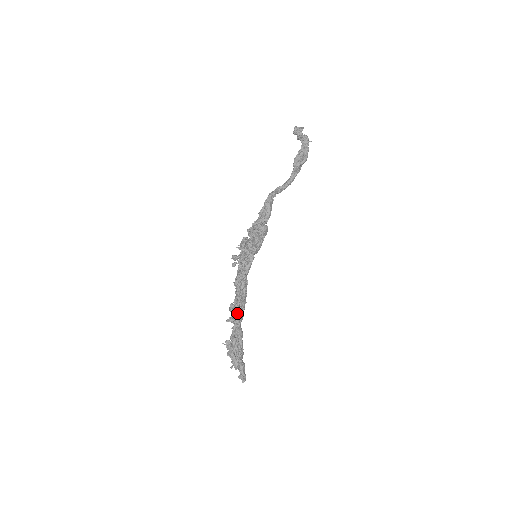
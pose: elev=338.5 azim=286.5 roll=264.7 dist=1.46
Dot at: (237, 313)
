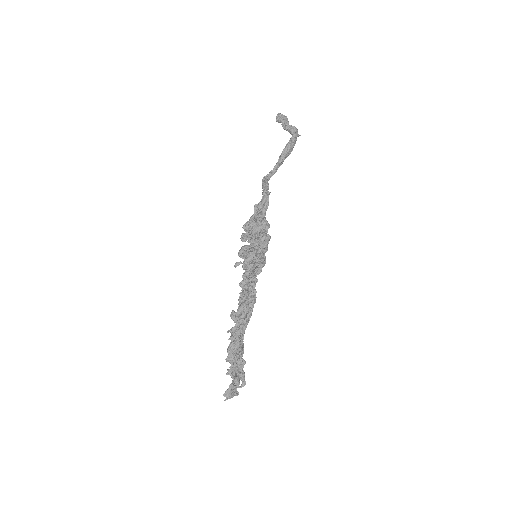
Dot at: (247, 323)
